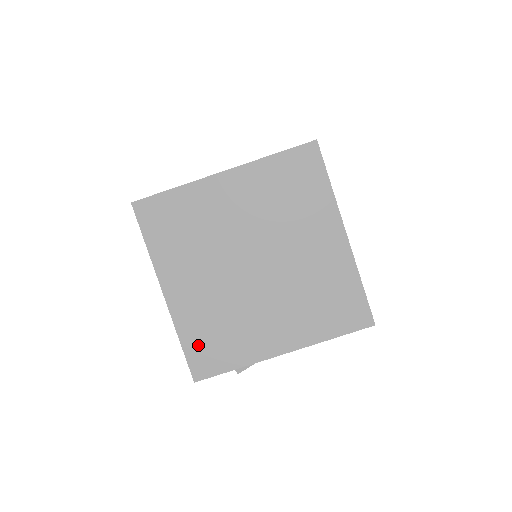
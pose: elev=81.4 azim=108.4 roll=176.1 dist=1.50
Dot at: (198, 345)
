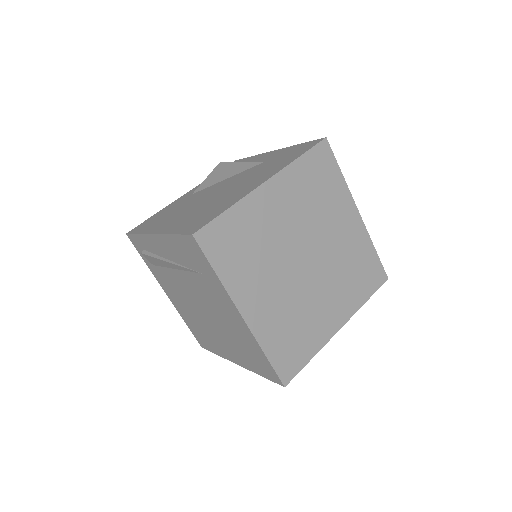
Dot at: (280, 352)
